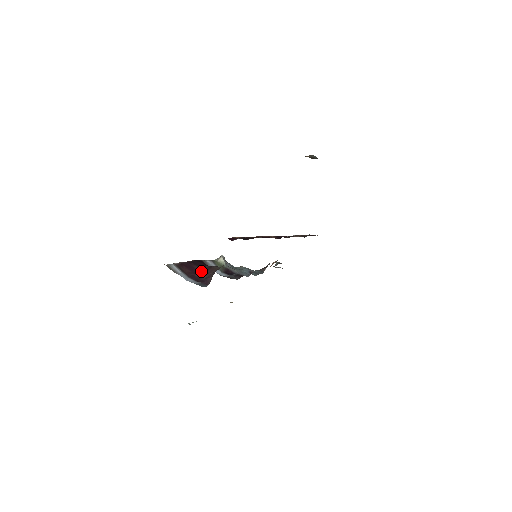
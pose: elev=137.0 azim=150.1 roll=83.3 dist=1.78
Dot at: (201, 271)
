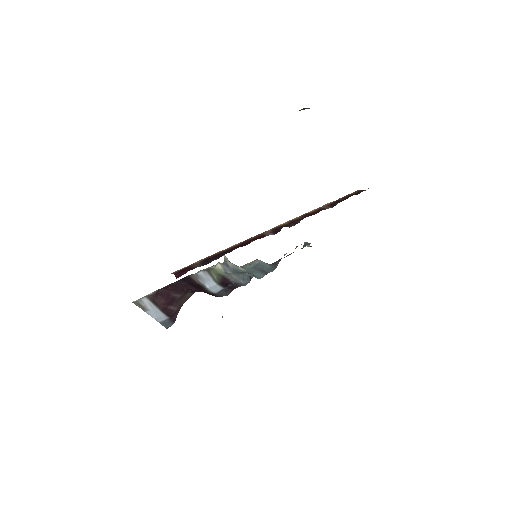
Dot at: (175, 300)
